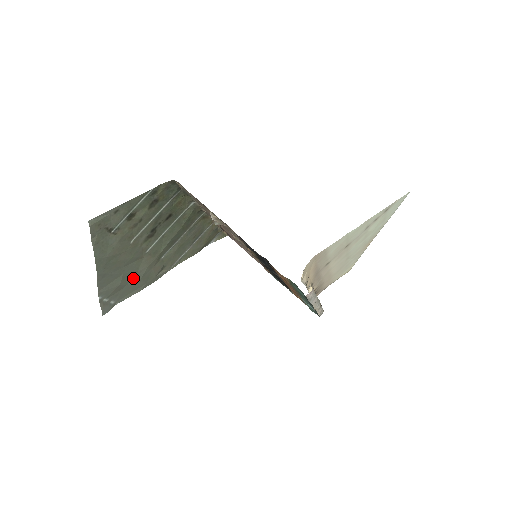
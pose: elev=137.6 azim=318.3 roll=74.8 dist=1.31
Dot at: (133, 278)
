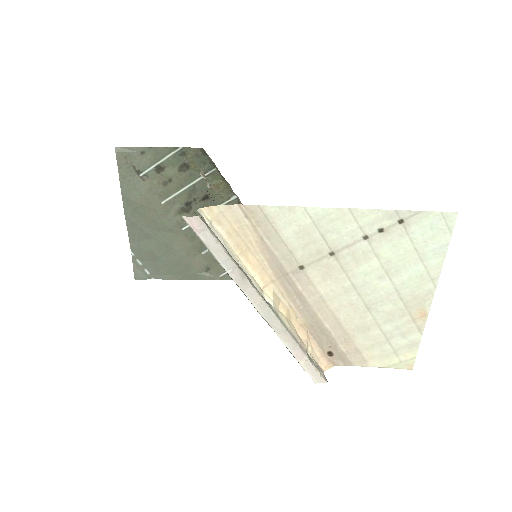
Dot at: (168, 254)
